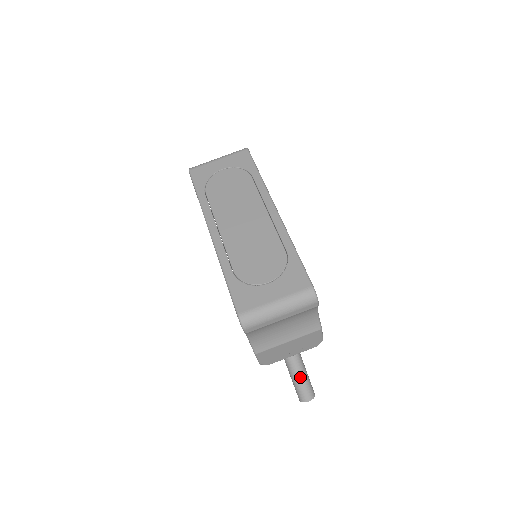
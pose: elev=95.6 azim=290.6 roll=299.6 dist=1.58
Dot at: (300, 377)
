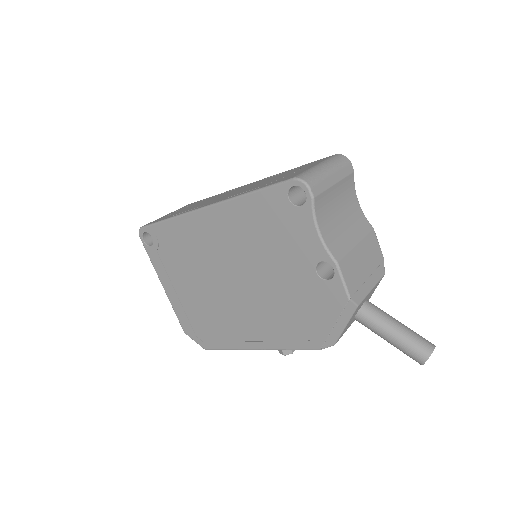
Dot at: (400, 325)
